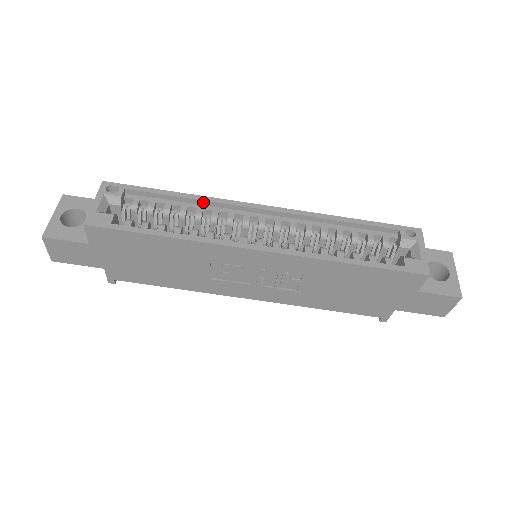
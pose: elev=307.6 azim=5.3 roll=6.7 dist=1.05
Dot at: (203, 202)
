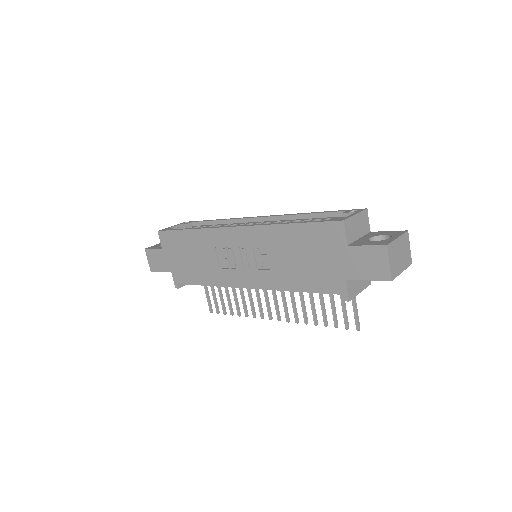
Dot at: (227, 221)
